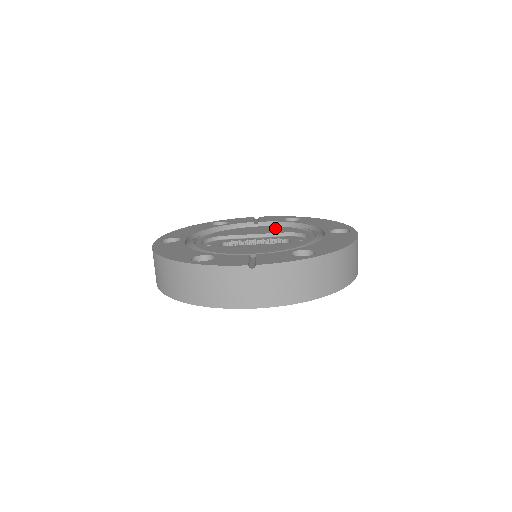
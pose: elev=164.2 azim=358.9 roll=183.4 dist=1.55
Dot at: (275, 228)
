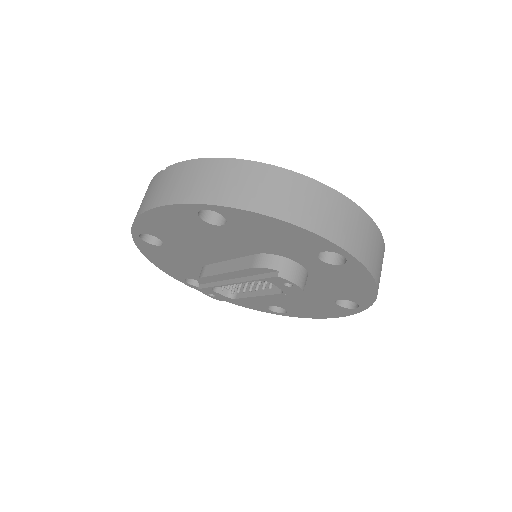
Dot at: occluded
